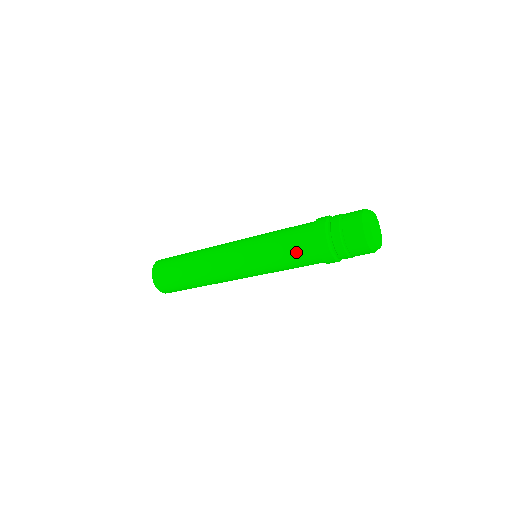
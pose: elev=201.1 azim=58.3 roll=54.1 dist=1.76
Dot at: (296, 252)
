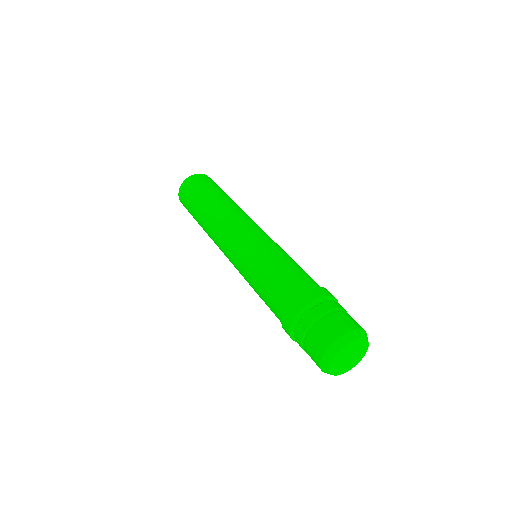
Dot at: occluded
